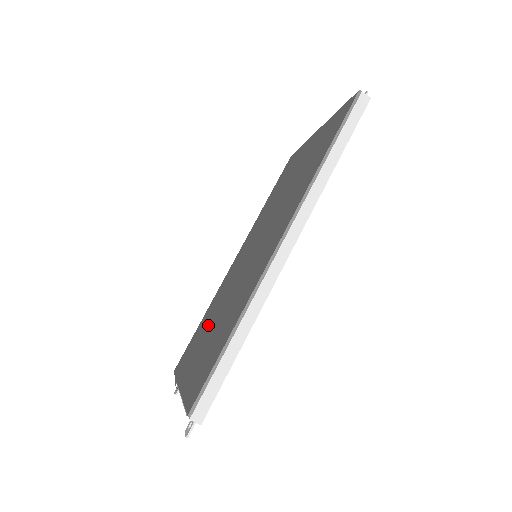
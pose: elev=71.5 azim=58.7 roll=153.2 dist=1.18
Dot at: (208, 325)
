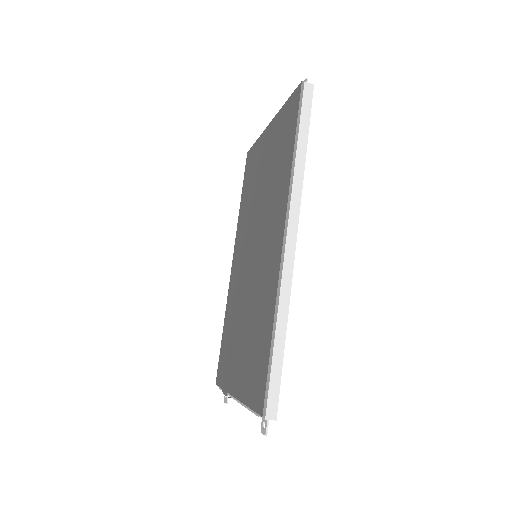
Dot at: (236, 332)
